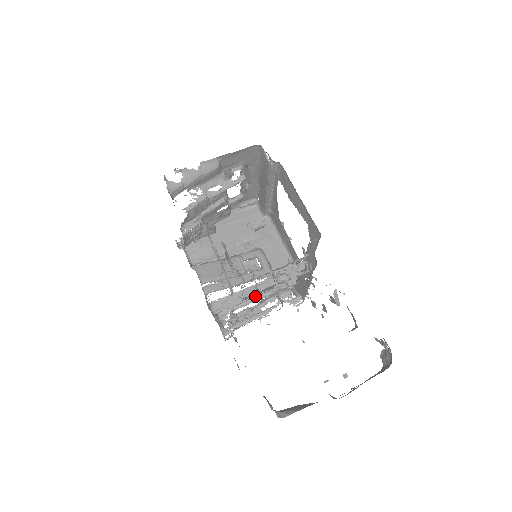
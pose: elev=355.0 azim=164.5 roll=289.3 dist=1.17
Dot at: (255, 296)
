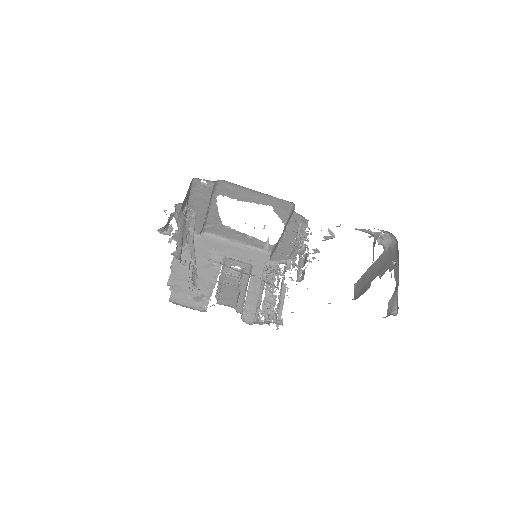
Dot at: (260, 288)
